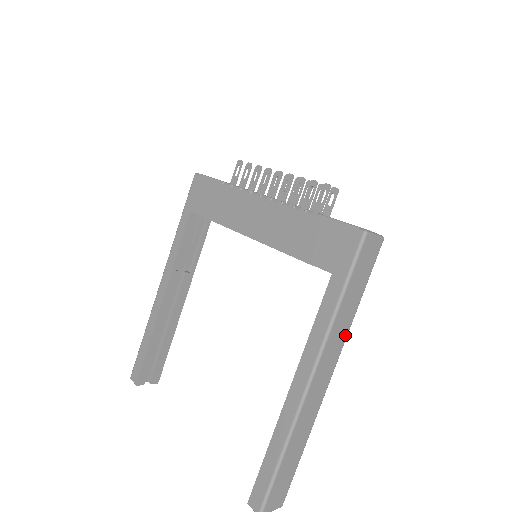
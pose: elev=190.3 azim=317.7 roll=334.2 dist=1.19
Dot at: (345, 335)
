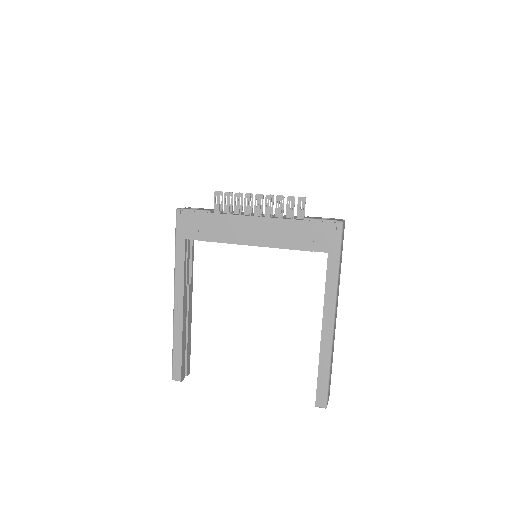
Dot at: occluded
